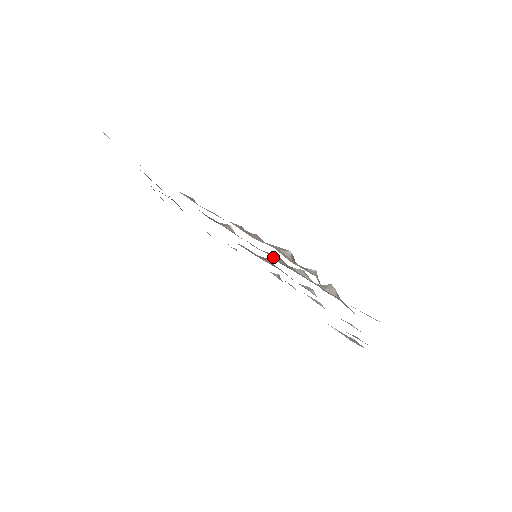
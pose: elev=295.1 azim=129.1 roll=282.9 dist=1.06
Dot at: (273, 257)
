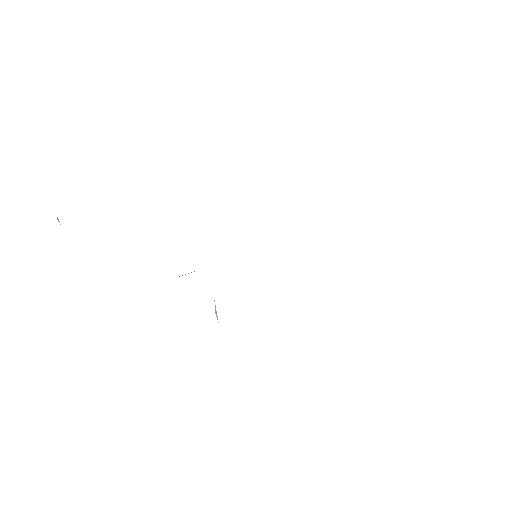
Dot at: occluded
